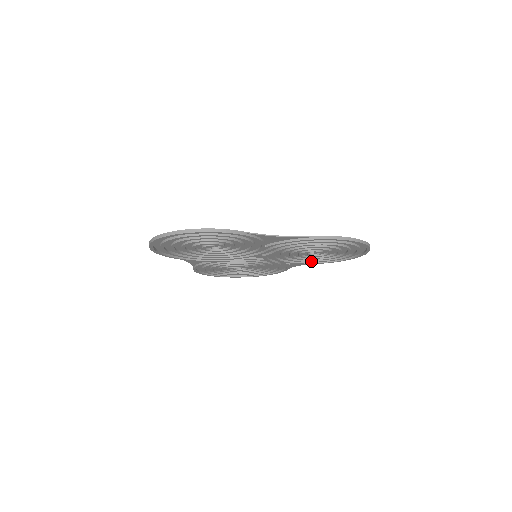
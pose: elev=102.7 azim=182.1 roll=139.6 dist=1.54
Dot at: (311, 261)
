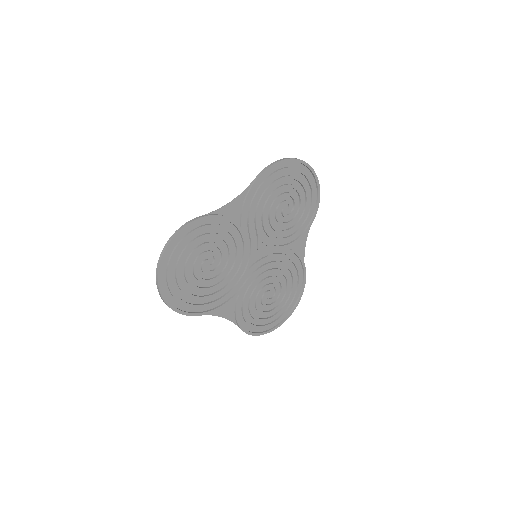
Dot at: (300, 228)
